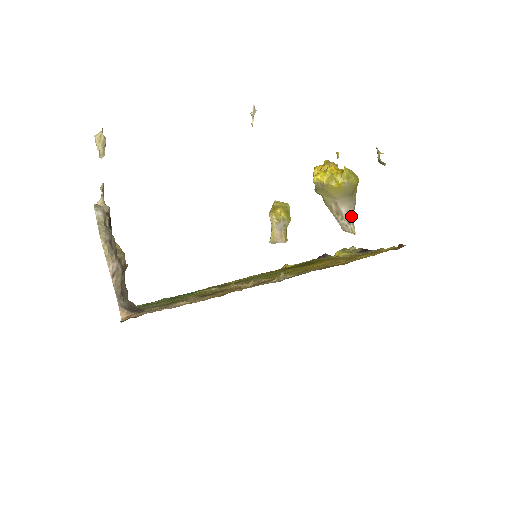
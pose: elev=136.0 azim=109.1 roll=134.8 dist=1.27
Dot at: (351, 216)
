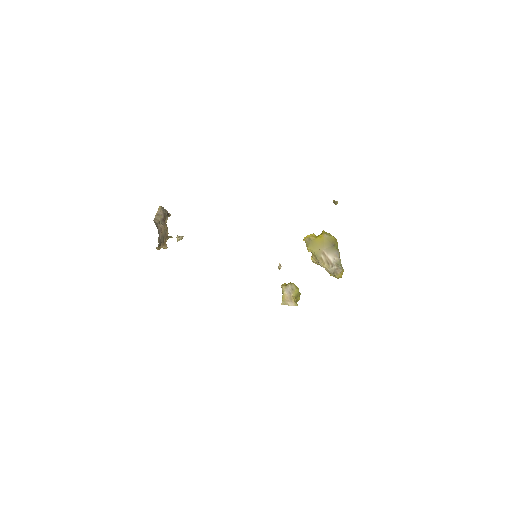
Dot at: (339, 262)
